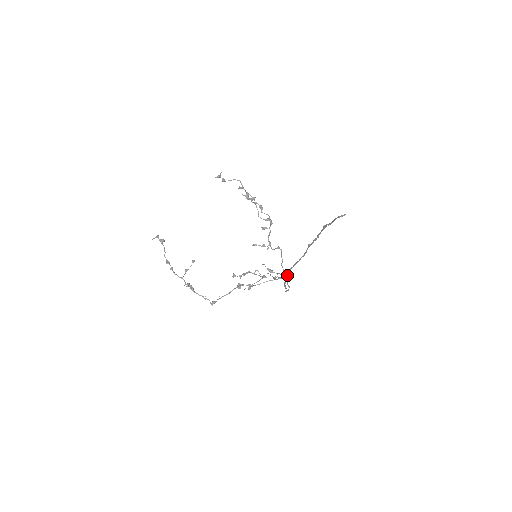
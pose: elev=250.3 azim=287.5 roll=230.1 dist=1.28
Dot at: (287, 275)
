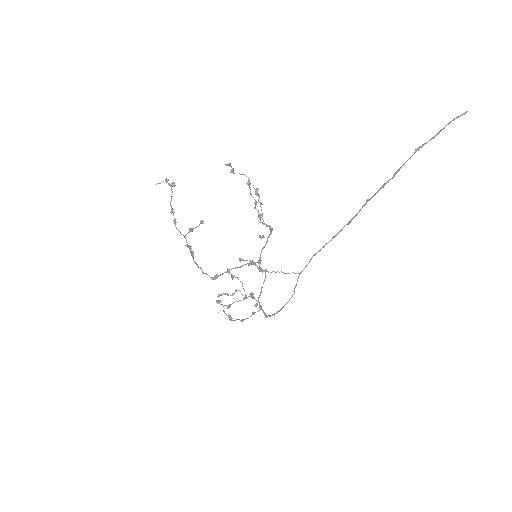
Dot at: (305, 266)
